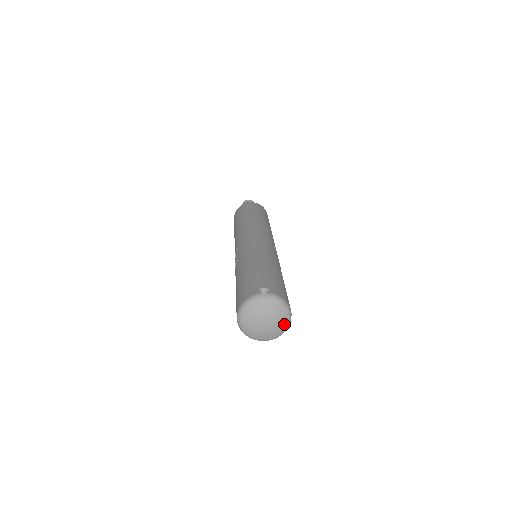
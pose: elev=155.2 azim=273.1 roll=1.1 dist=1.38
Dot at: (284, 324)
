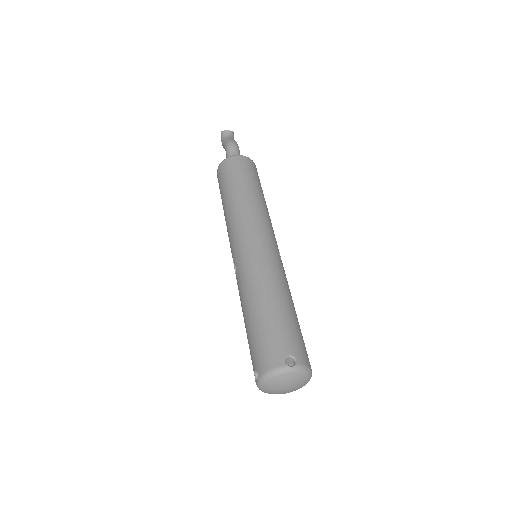
Dot at: (303, 385)
